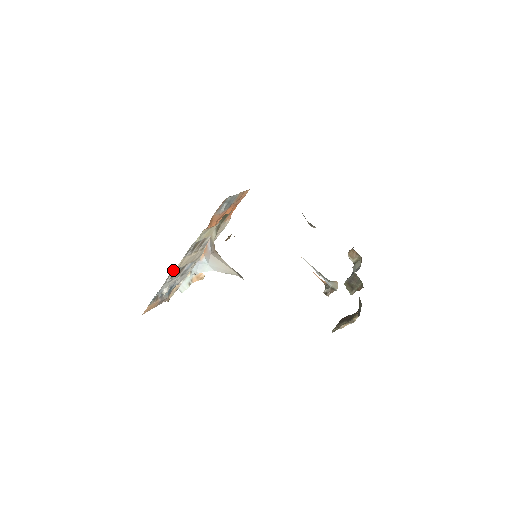
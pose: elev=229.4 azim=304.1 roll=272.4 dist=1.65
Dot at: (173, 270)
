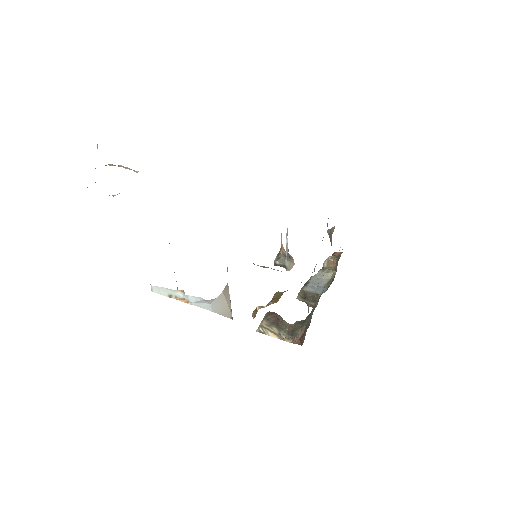
Dot at: occluded
